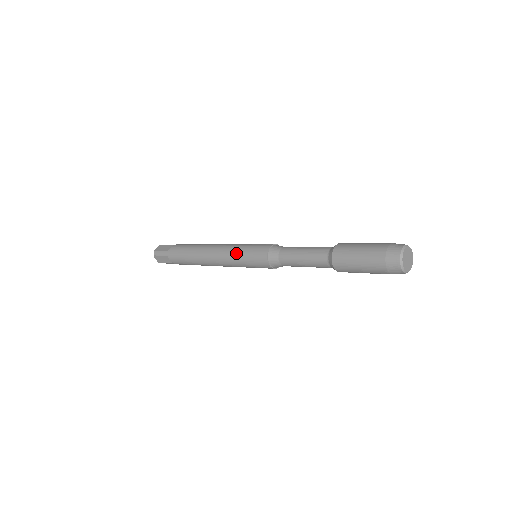
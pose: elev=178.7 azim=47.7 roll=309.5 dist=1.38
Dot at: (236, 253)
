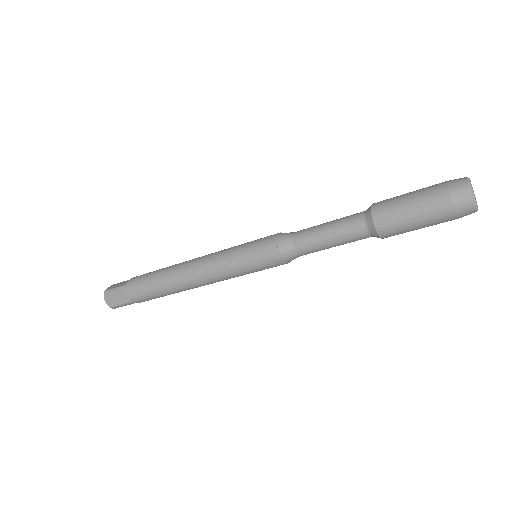
Dot at: (230, 254)
